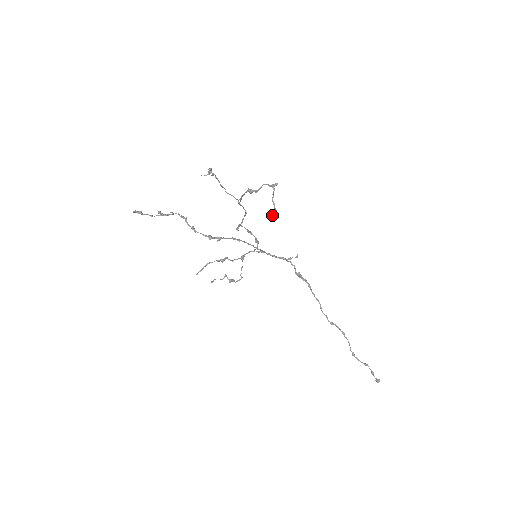
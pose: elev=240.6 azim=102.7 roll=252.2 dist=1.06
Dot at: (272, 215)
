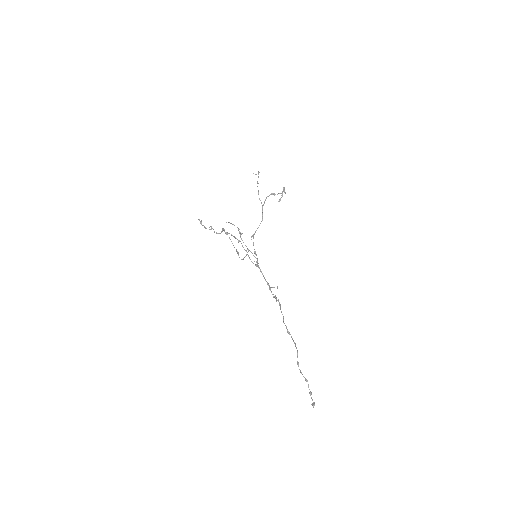
Dot at: (280, 198)
